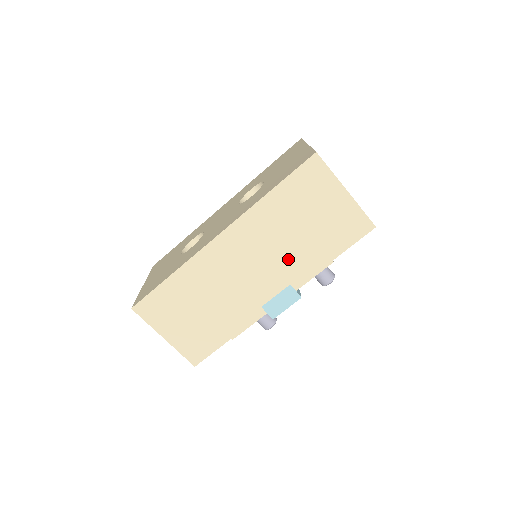
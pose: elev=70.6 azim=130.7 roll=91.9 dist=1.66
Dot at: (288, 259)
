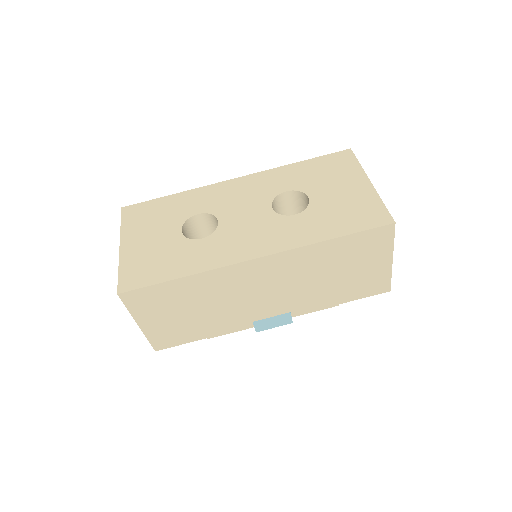
Dot at: (304, 294)
